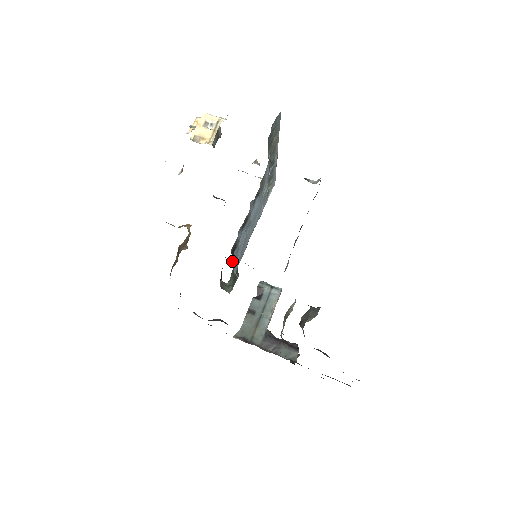
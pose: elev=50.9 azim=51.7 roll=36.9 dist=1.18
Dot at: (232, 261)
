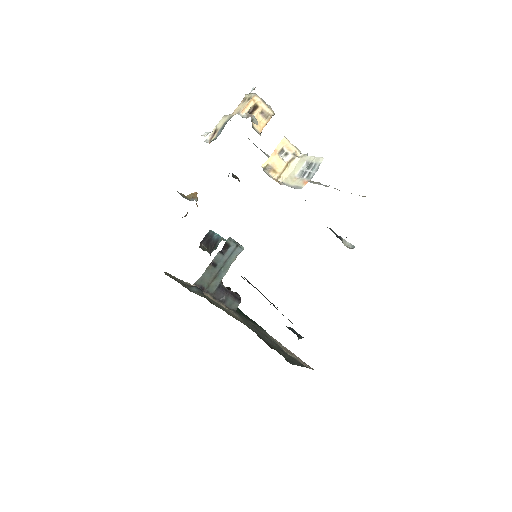
Dot at: occluded
